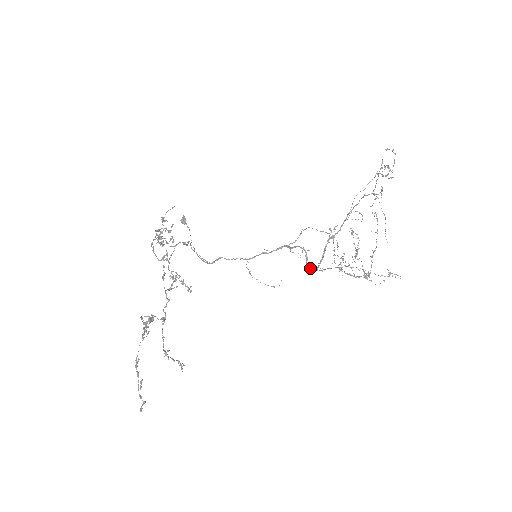
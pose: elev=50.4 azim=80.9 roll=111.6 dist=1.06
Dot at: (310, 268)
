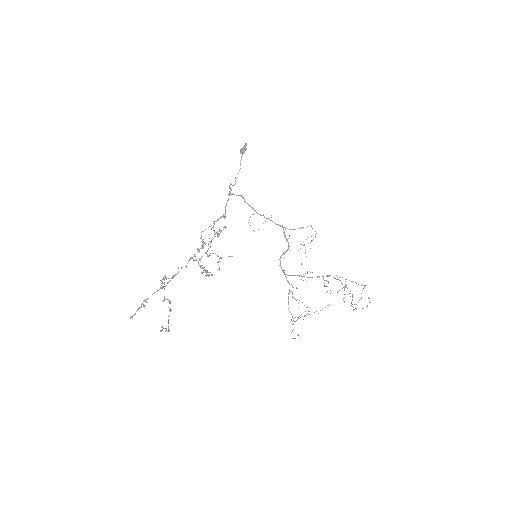
Dot at: (280, 261)
